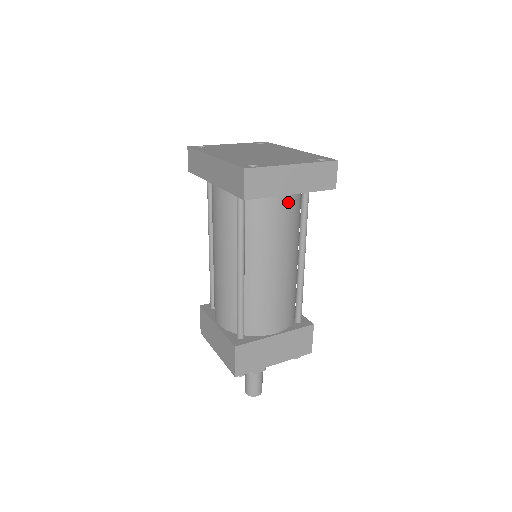
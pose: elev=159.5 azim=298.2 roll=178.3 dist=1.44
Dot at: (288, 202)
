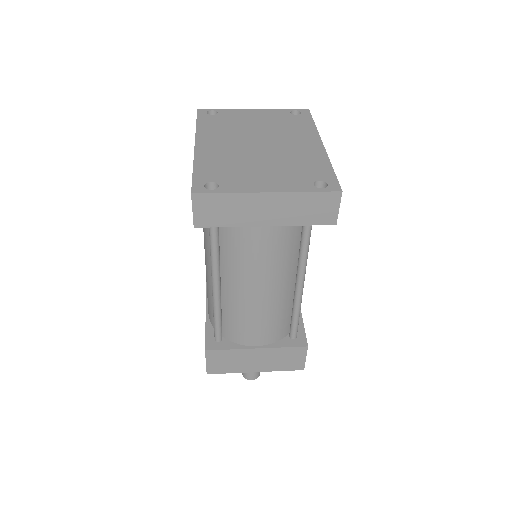
Dot at: occluded
